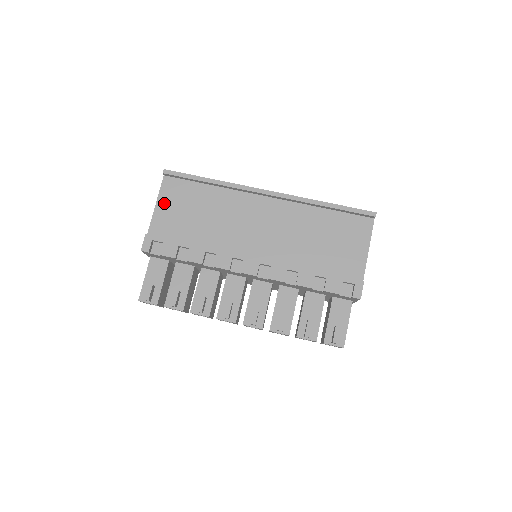
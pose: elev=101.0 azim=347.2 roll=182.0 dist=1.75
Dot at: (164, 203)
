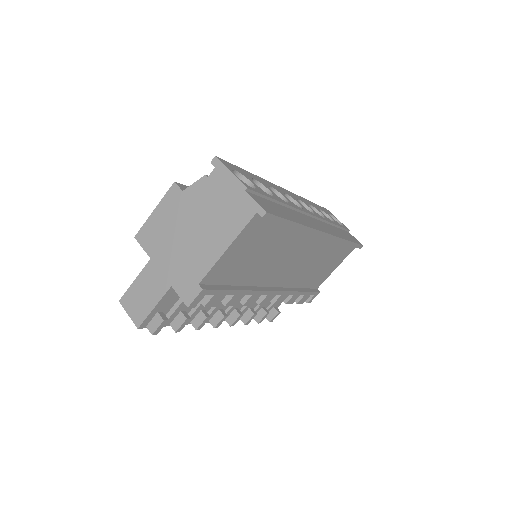
Dot at: (237, 247)
